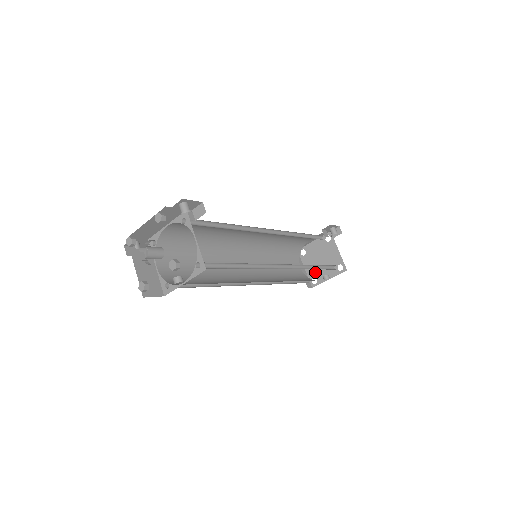
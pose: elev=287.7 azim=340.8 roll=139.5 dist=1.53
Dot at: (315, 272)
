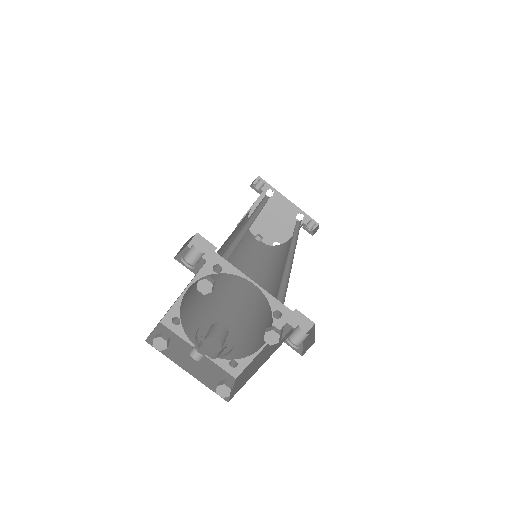
Dot at: (257, 218)
